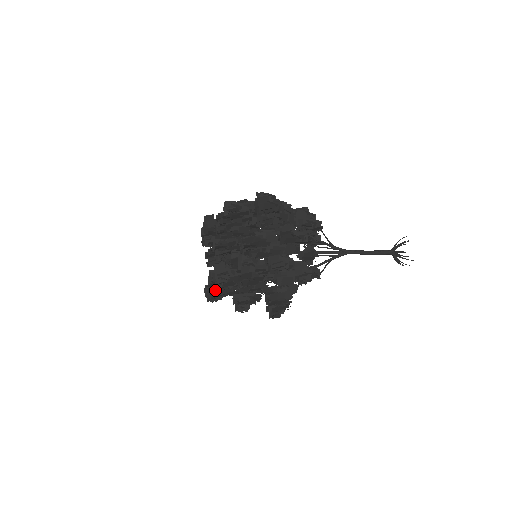
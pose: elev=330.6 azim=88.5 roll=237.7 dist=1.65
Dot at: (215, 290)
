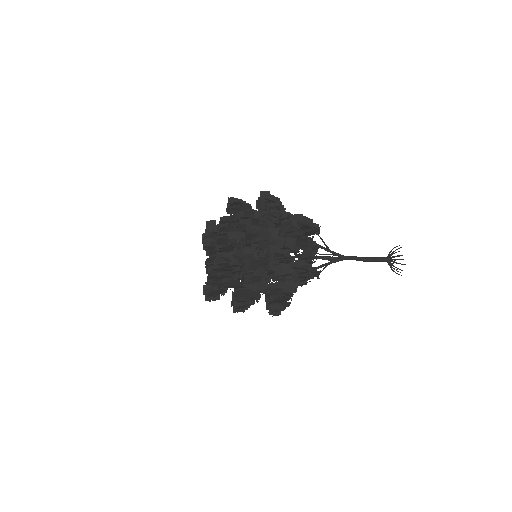
Dot at: (214, 288)
